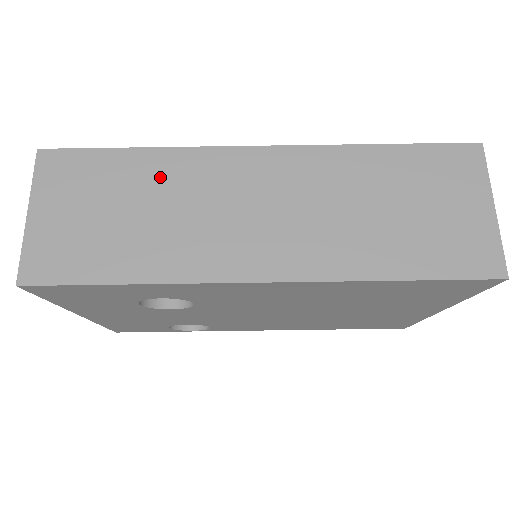
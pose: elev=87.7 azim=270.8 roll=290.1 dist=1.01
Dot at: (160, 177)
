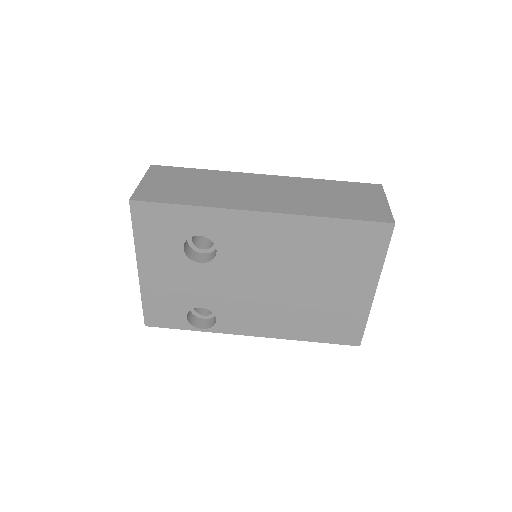
Dot at: (213, 178)
